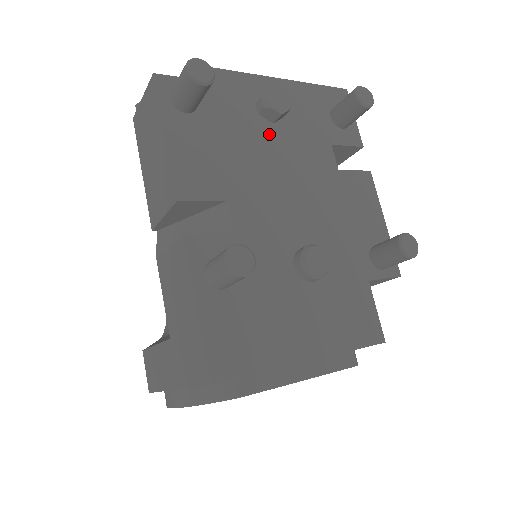
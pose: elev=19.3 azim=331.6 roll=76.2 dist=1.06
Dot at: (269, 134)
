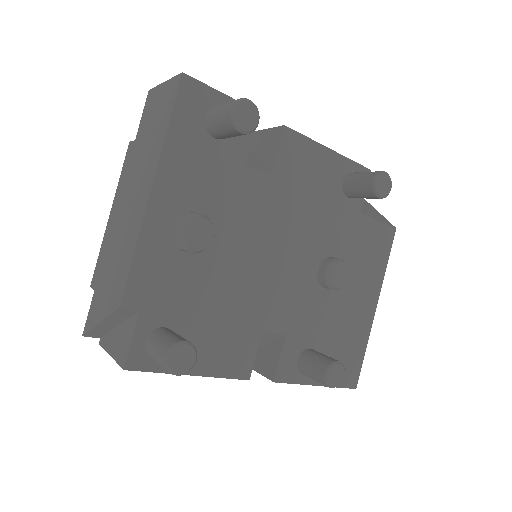
Dot at: (216, 250)
